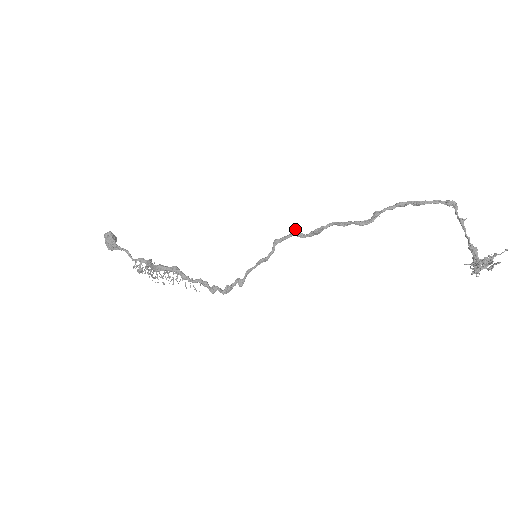
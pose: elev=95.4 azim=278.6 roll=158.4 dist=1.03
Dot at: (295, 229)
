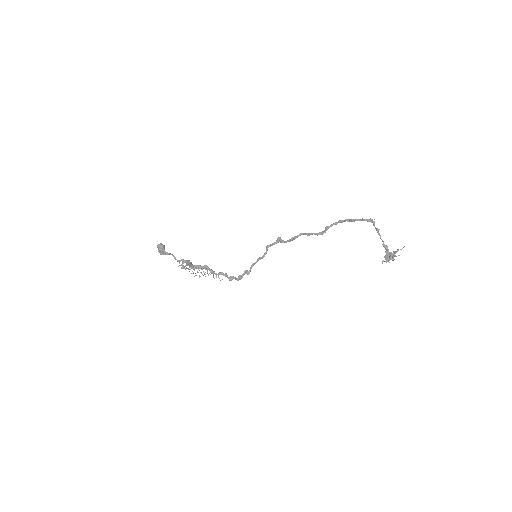
Dot at: (279, 239)
